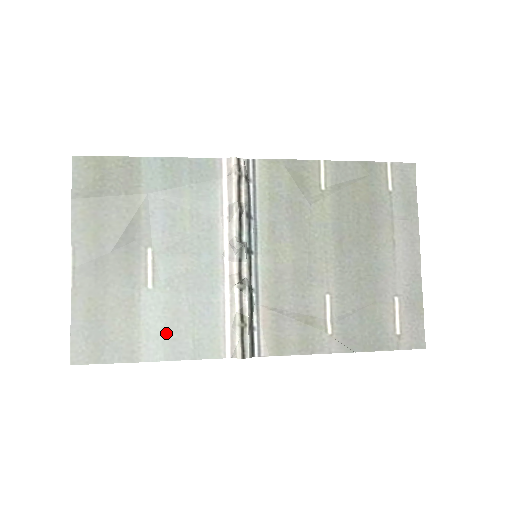
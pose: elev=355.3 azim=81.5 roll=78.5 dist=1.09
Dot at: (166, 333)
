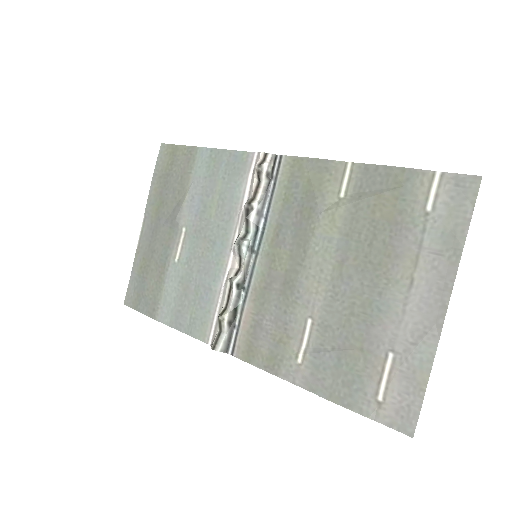
Dot at: (176, 303)
